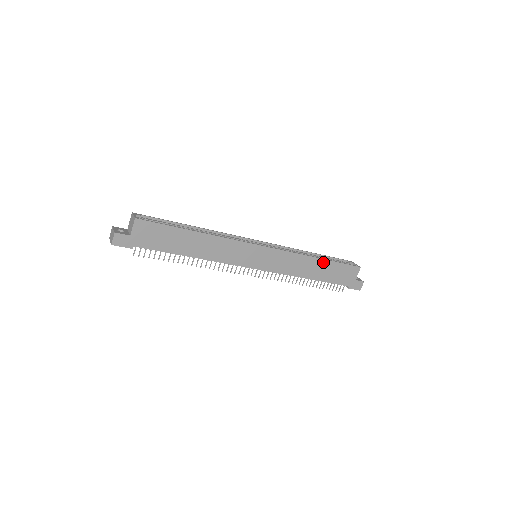
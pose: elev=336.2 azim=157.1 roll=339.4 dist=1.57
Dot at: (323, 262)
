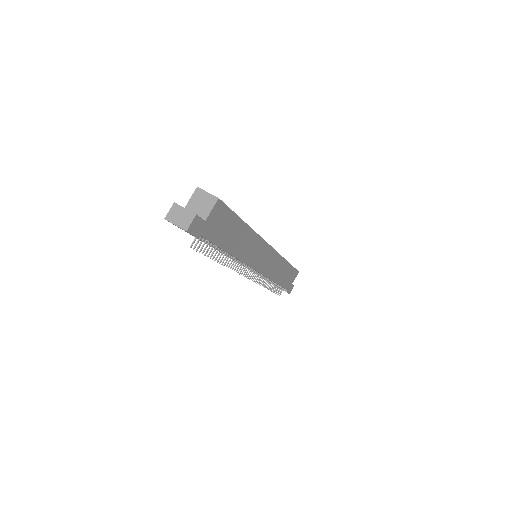
Dot at: (288, 266)
